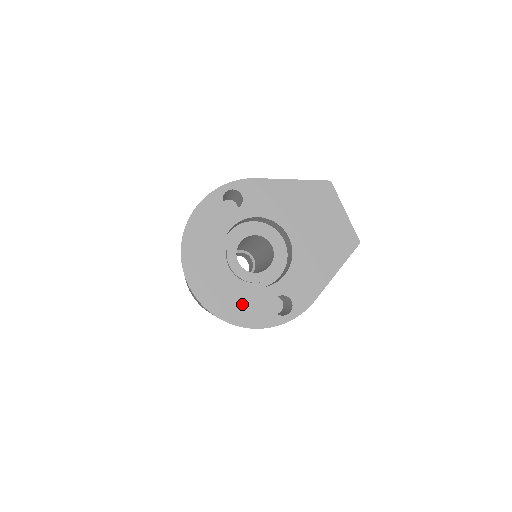
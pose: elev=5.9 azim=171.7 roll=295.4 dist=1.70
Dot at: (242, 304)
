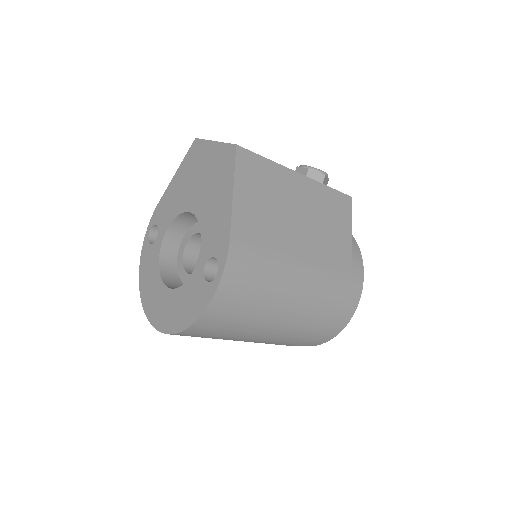
Dot at: (186, 303)
